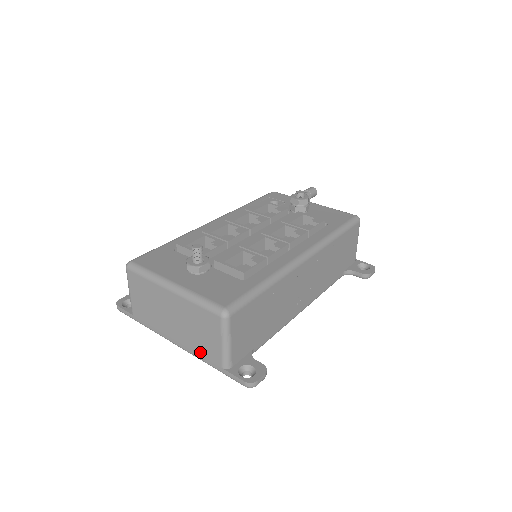
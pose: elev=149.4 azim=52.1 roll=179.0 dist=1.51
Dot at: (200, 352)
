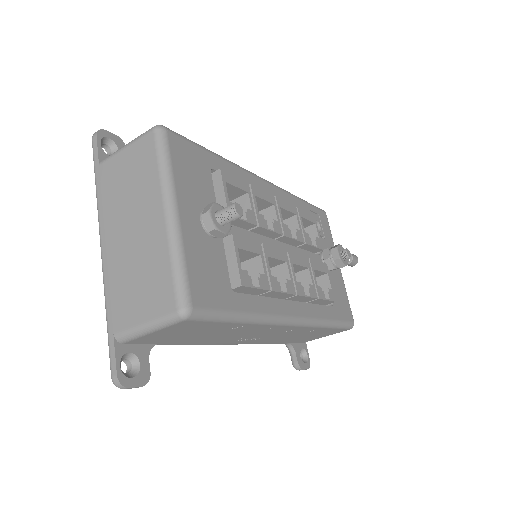
Dot at: (114, 292)
